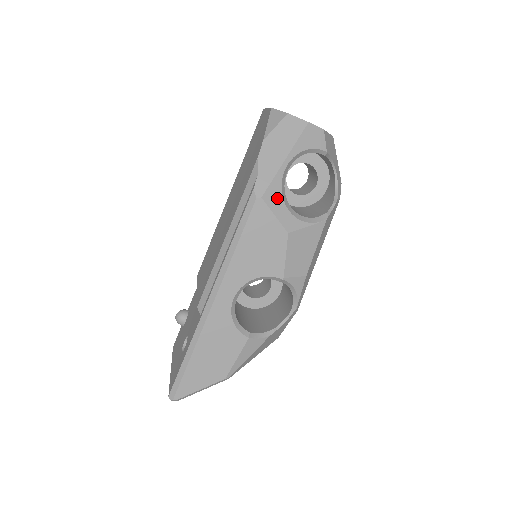
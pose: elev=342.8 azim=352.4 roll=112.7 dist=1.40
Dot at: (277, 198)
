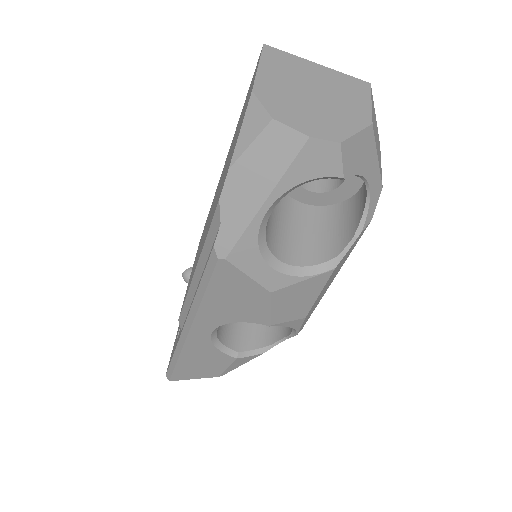
Dot at: (251, 256)
